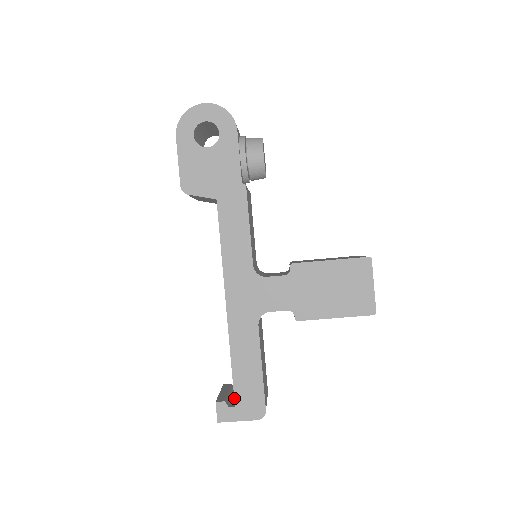
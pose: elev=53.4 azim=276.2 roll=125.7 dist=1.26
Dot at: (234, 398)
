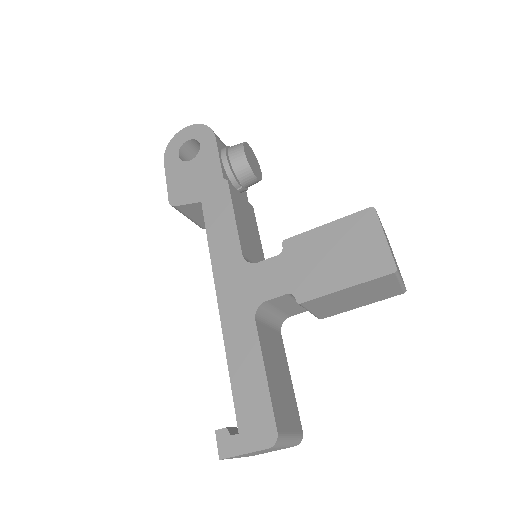
Dot at: occluded
